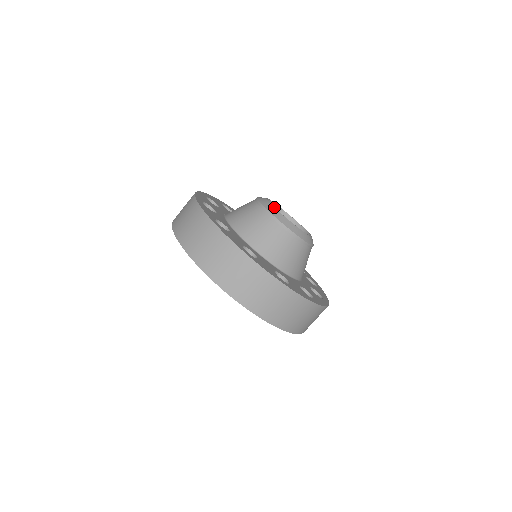
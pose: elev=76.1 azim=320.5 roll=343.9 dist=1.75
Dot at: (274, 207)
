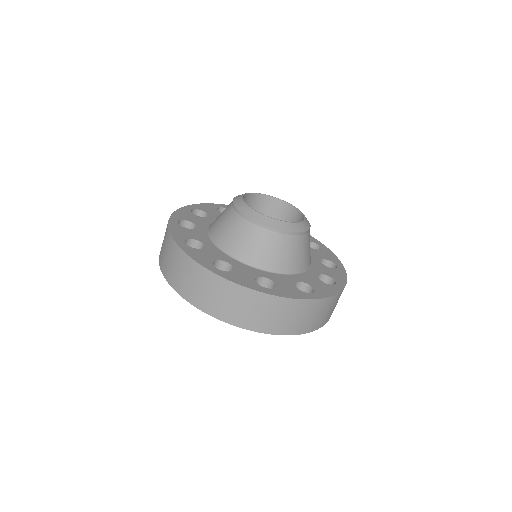
Dot at: (278, 220)
